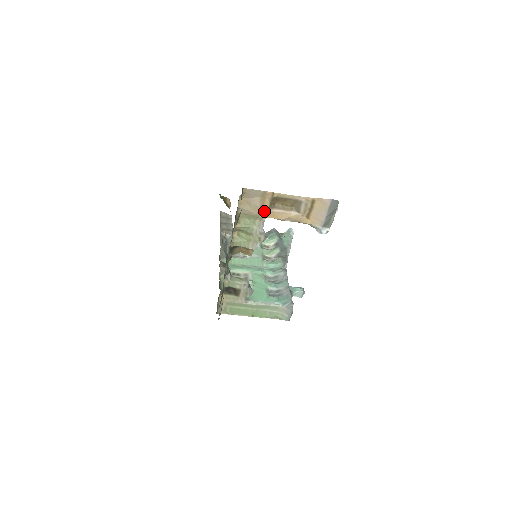
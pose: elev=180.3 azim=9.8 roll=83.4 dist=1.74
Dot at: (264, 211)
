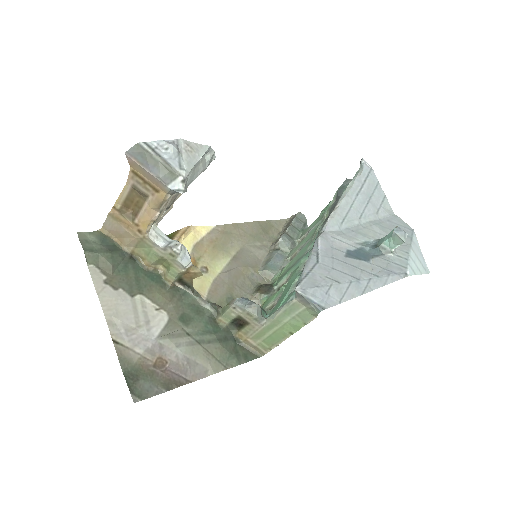
Dot at: (135, 229)
